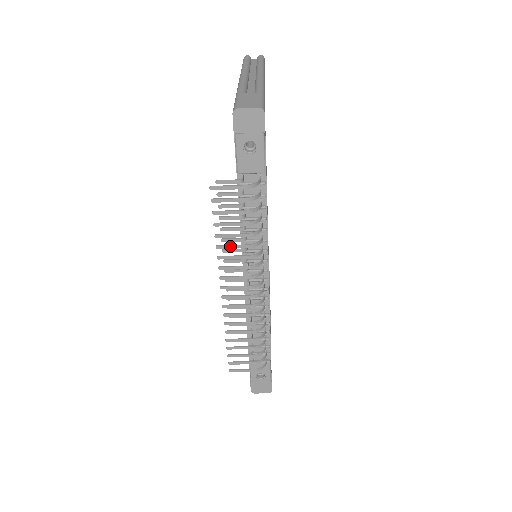
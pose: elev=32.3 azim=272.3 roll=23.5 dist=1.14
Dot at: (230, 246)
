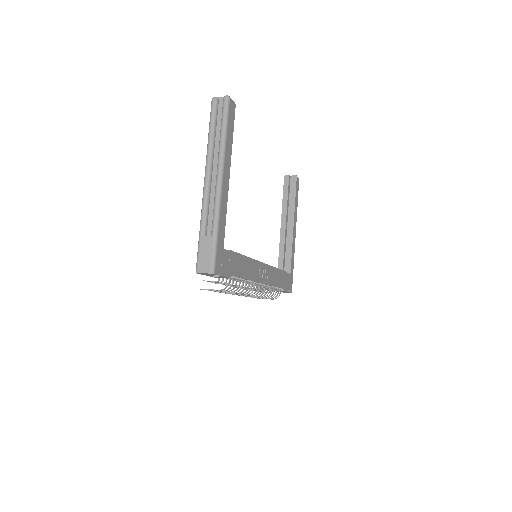
Dot at: occluded
